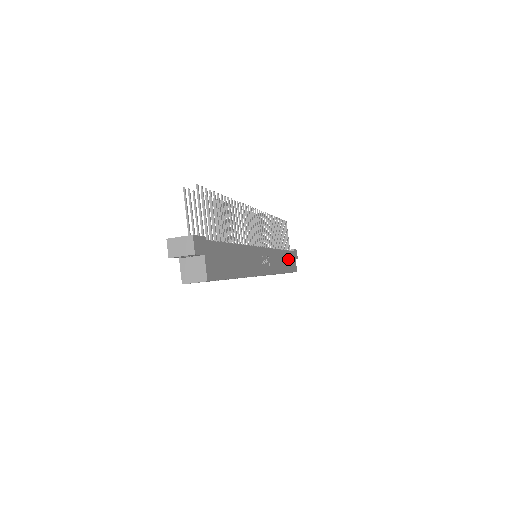
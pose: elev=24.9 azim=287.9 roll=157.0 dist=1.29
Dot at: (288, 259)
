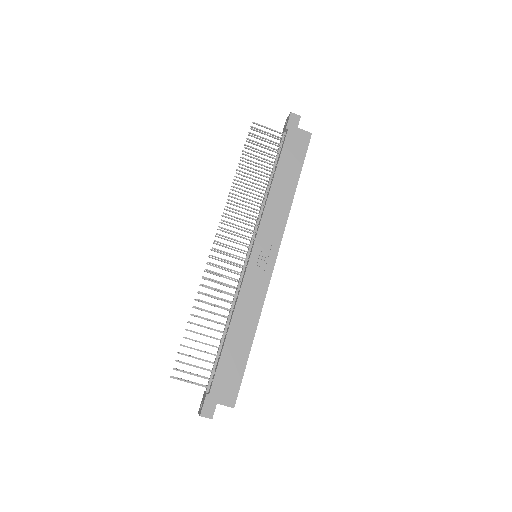
Dot at: (288, 164)
